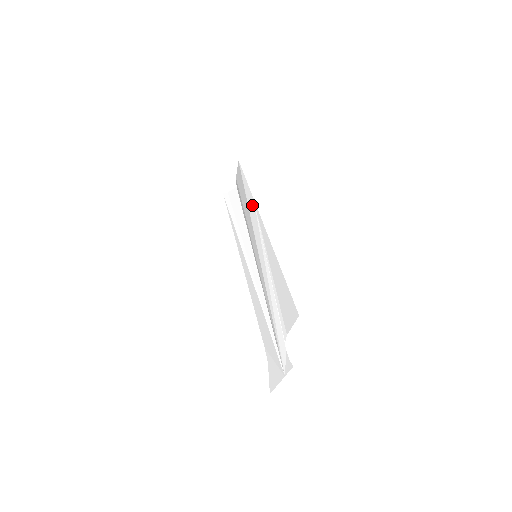
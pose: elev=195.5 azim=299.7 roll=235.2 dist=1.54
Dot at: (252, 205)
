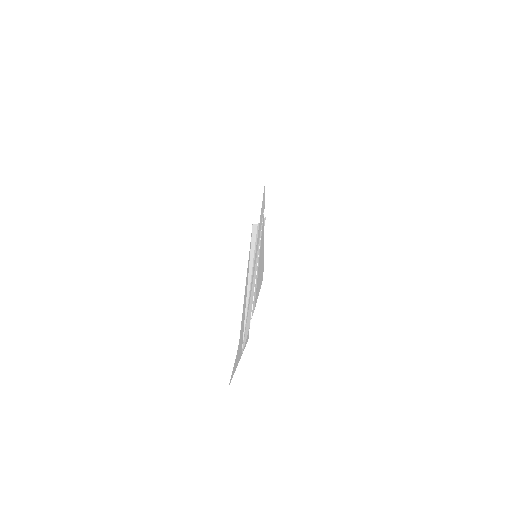
Dot at: (262, 211)
